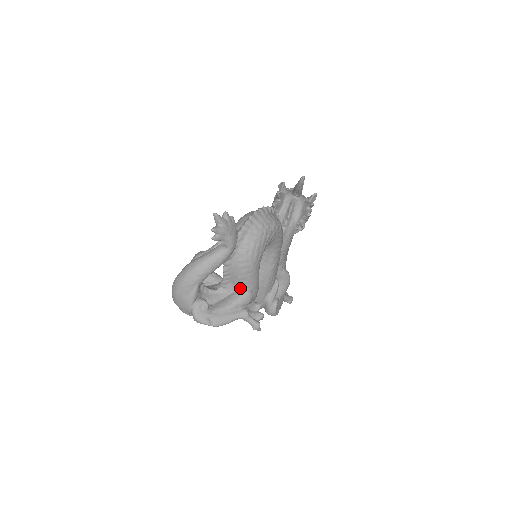
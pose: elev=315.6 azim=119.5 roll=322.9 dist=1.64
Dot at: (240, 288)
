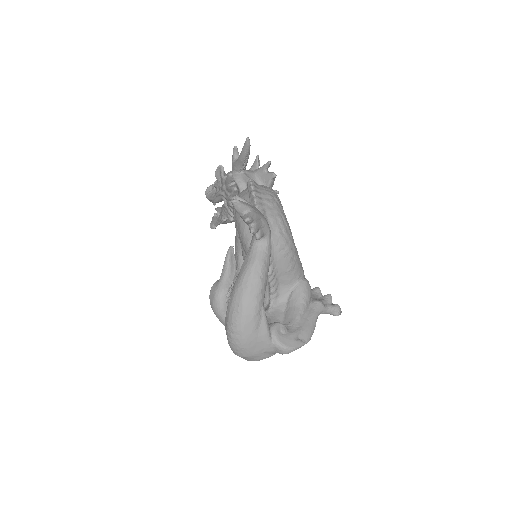
Dot at: (293, 283)
